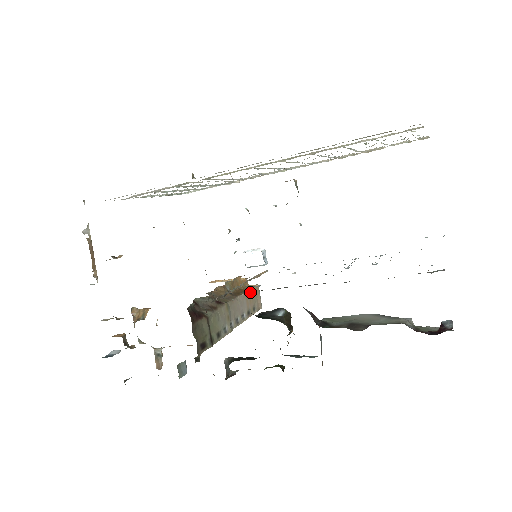
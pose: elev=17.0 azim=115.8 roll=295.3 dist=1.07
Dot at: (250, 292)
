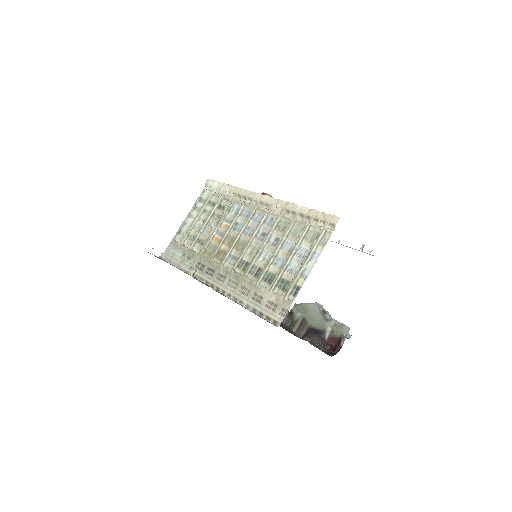
Dot at: occluded
